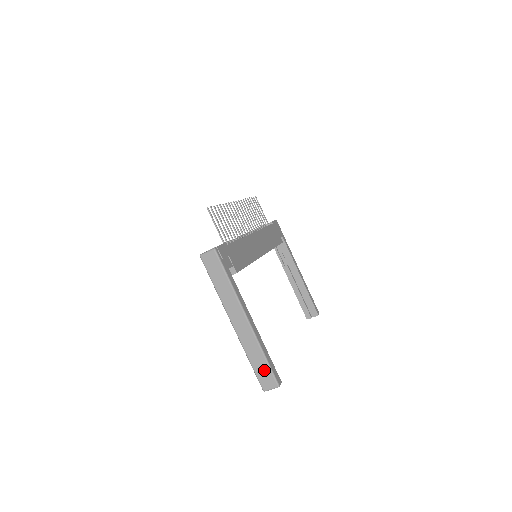
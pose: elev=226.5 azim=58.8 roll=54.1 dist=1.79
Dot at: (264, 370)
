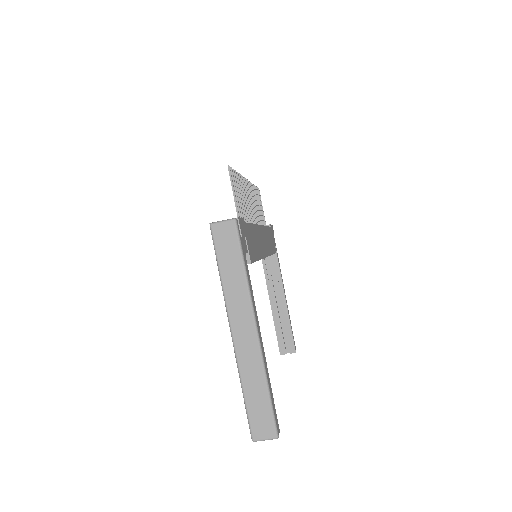
Dot at: (262, 409)
